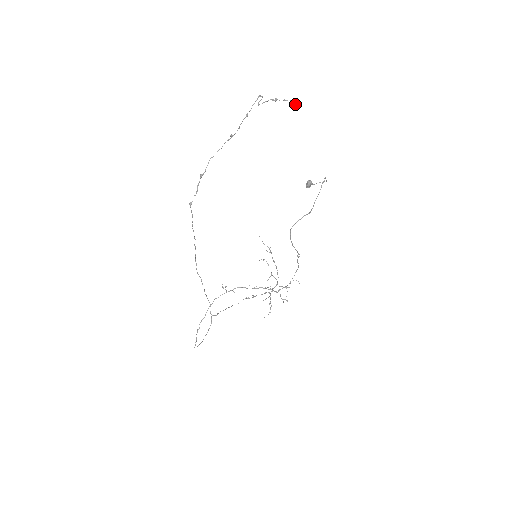
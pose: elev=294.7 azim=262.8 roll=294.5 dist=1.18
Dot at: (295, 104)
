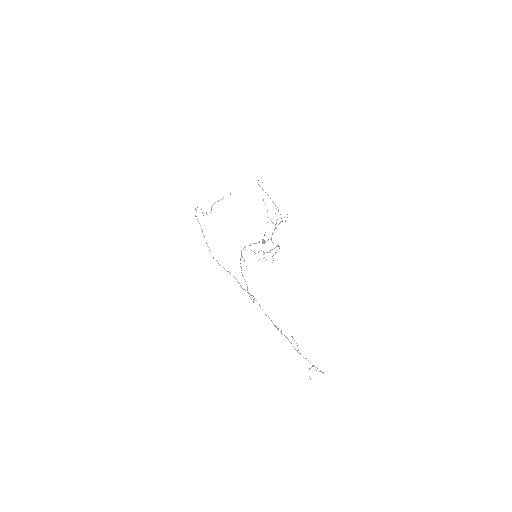
Dot at: occluded
